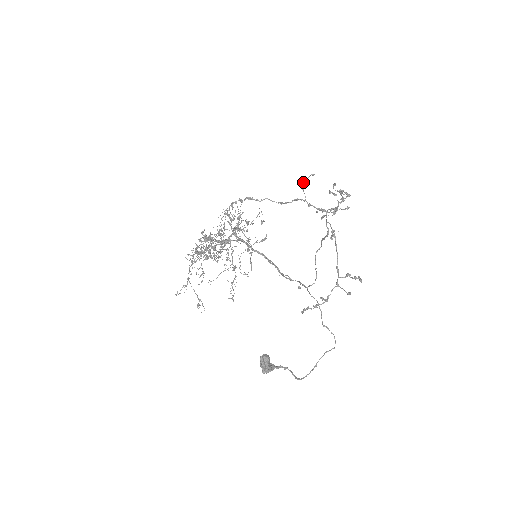
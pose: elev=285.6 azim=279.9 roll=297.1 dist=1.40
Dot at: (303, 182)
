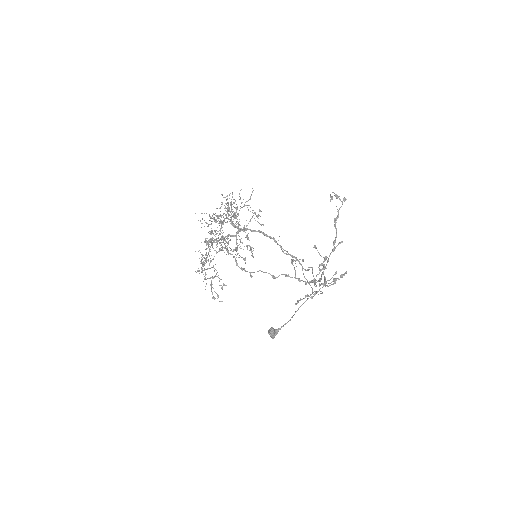
Dot at: occluded
